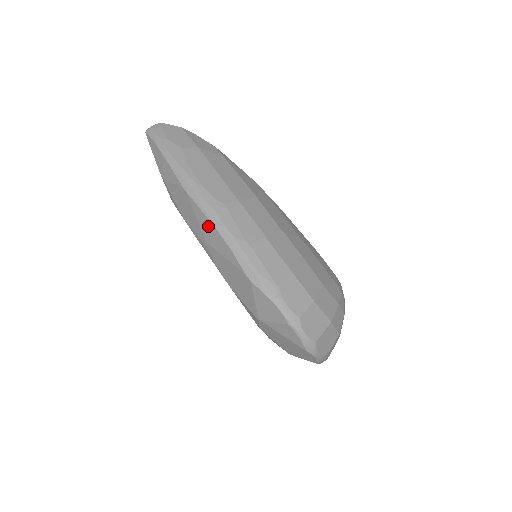
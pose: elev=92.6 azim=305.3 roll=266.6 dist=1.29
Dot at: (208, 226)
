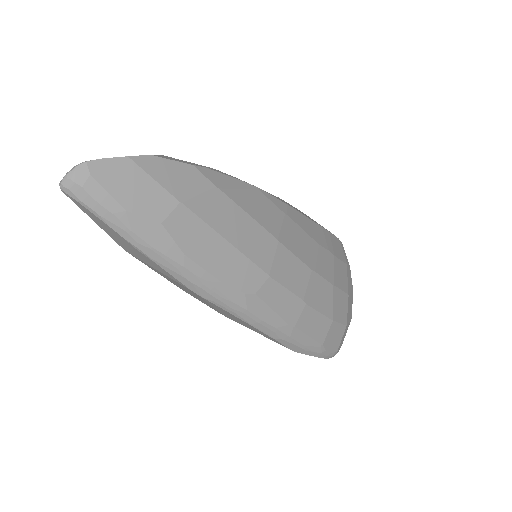
Dot at: (236, 319)
